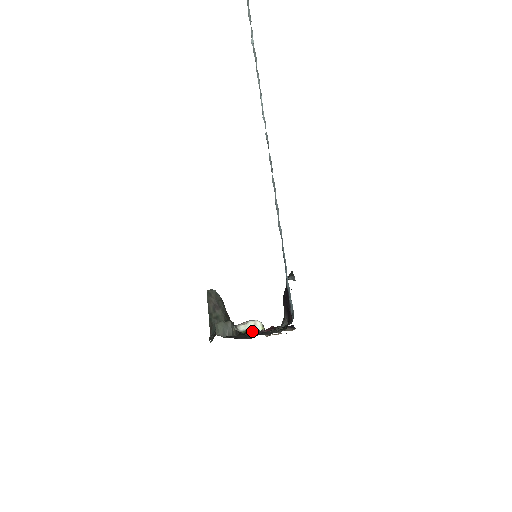
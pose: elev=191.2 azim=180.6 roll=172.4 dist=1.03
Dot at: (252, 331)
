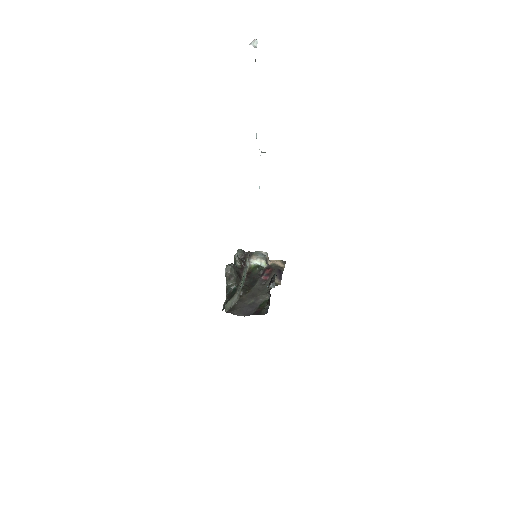
Dot at: (257, 271)
